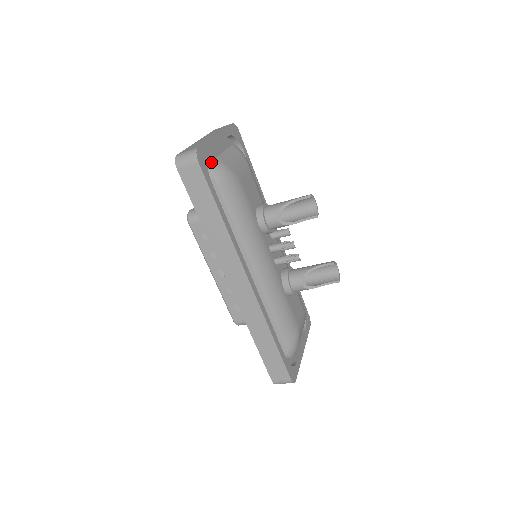
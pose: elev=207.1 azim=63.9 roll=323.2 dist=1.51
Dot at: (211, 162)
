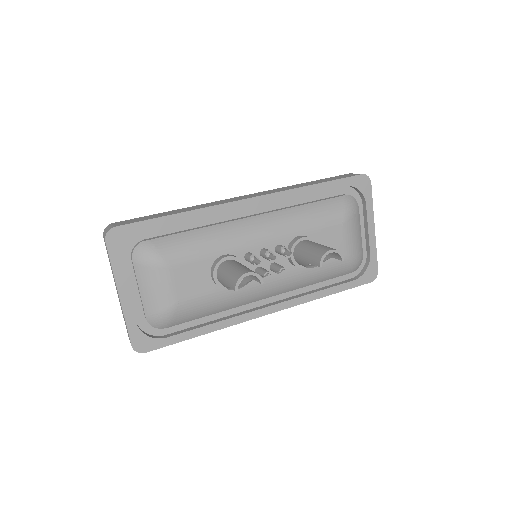
Dot at: (148, 323)
